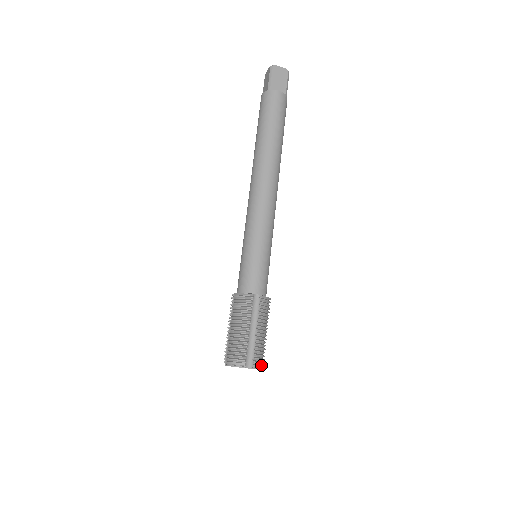
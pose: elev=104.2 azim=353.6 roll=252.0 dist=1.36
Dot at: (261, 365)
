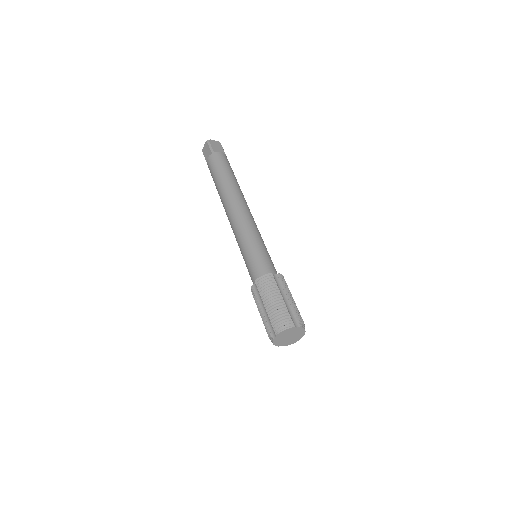
Dot at: (304, 326)
